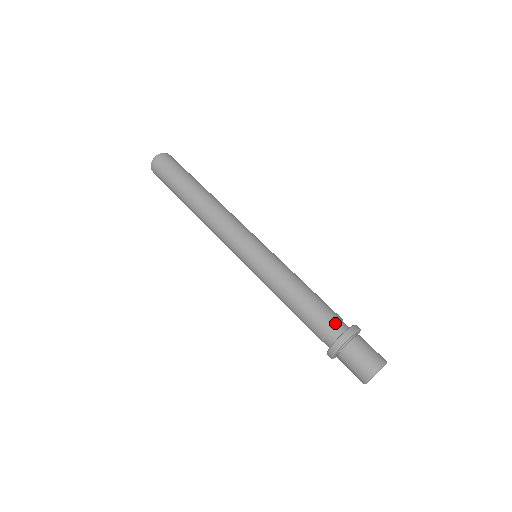
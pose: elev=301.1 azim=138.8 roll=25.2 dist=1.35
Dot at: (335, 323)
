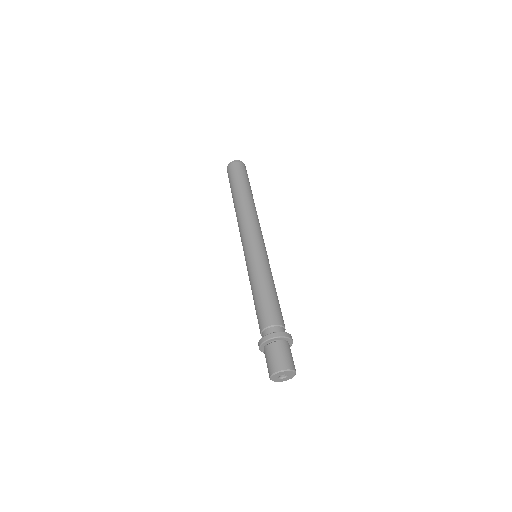
Dot at: (284, 325)
